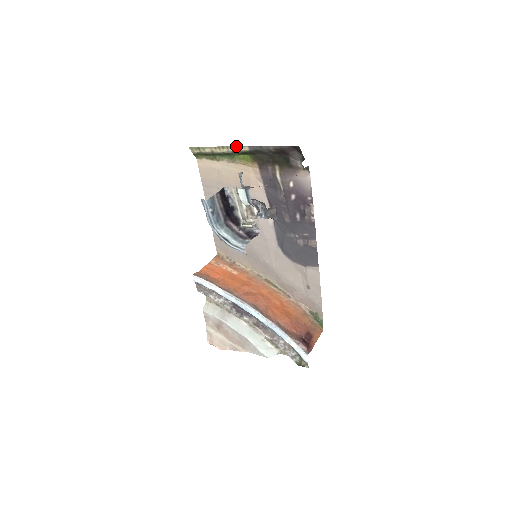
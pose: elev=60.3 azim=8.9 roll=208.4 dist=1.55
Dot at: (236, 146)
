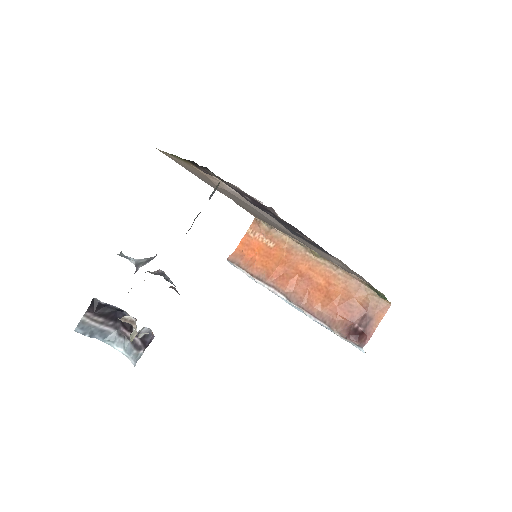
Dot at: occluded
